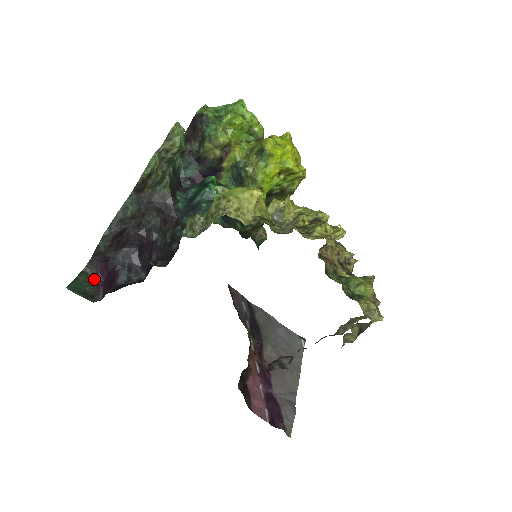
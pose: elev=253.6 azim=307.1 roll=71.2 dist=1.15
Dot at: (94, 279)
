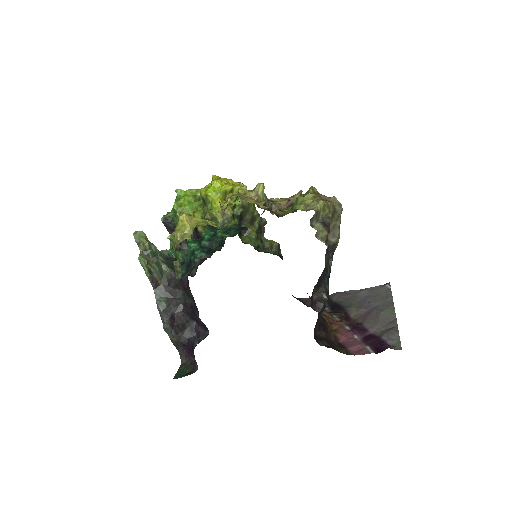
Dot at: (190, 363)
